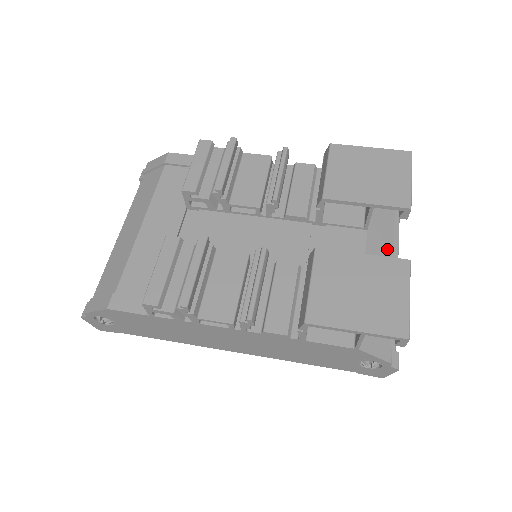
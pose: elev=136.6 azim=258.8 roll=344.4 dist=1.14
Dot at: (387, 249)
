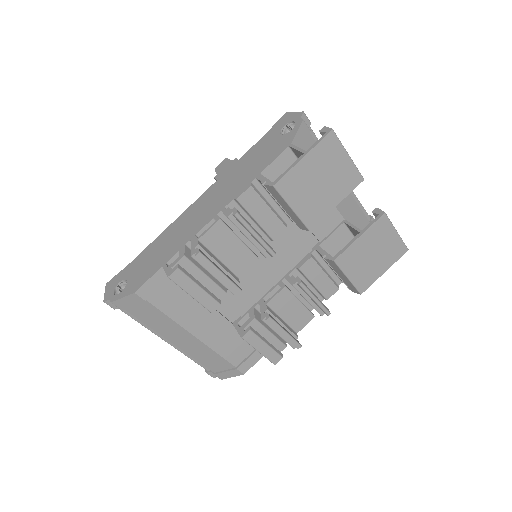
Dot at: occluded
